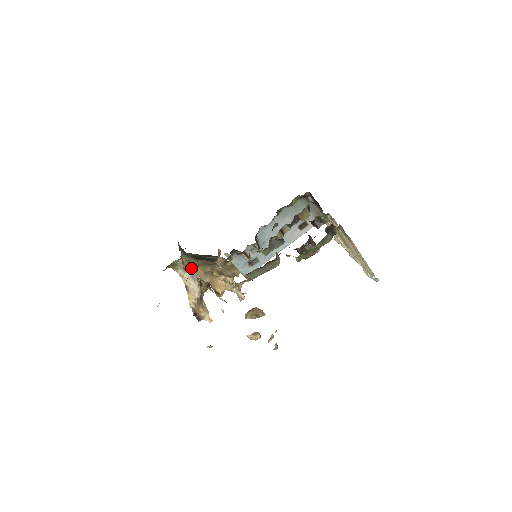
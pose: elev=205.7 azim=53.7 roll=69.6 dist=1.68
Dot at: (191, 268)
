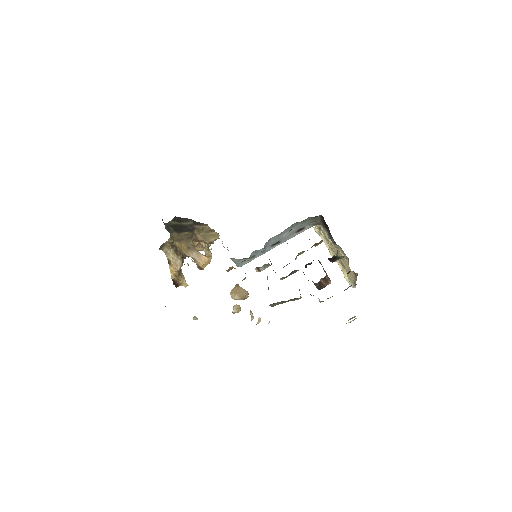
Dot at: (175, 244)
